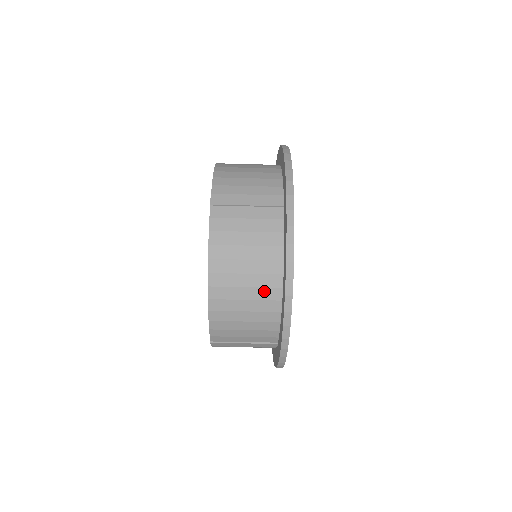
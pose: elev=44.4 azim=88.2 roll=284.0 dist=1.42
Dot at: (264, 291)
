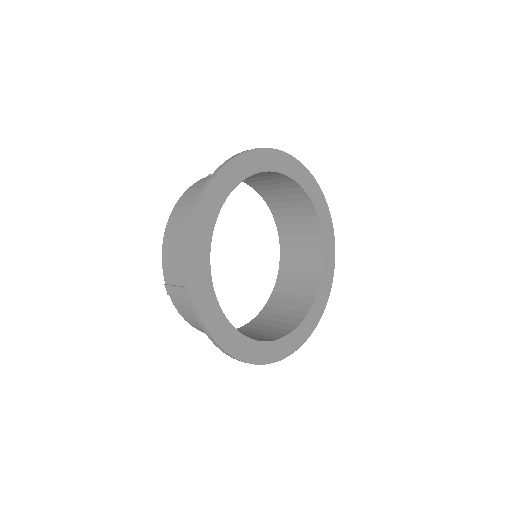
Dot at: occluded
